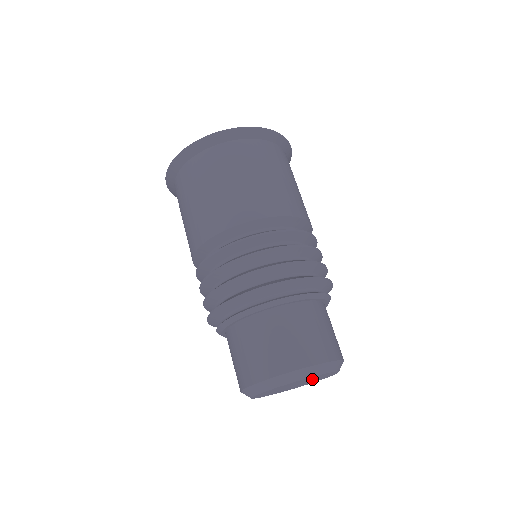
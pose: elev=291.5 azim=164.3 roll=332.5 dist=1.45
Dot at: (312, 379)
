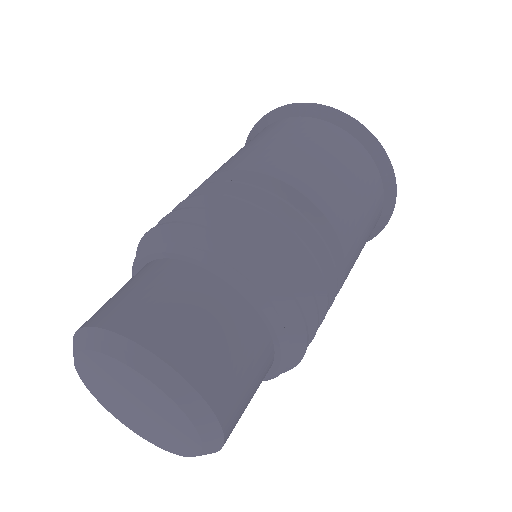
Dot at: (158, 410)
